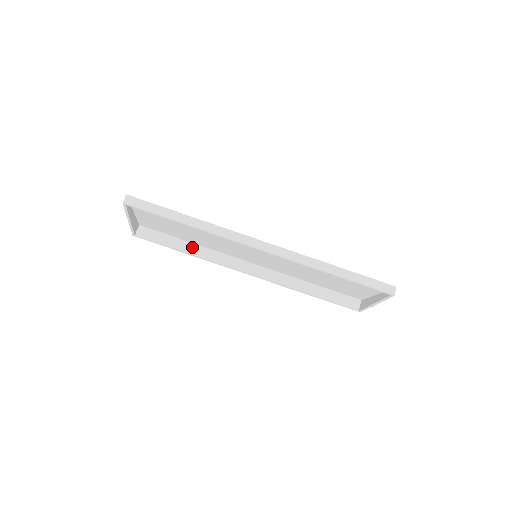
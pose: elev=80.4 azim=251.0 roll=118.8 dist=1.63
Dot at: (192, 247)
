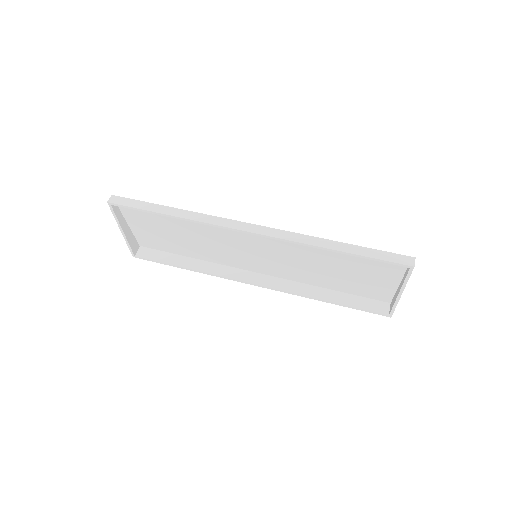
Dot at: (193, 262)
